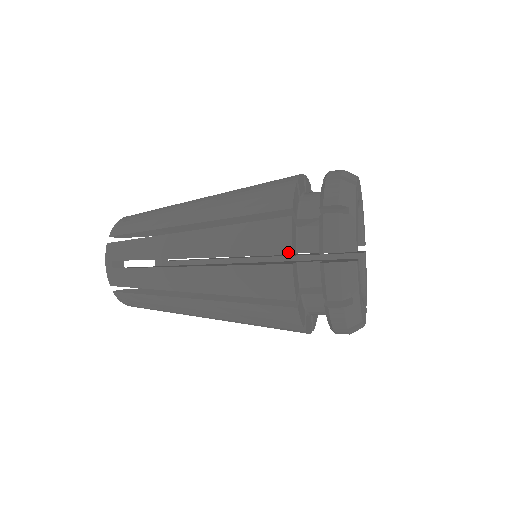
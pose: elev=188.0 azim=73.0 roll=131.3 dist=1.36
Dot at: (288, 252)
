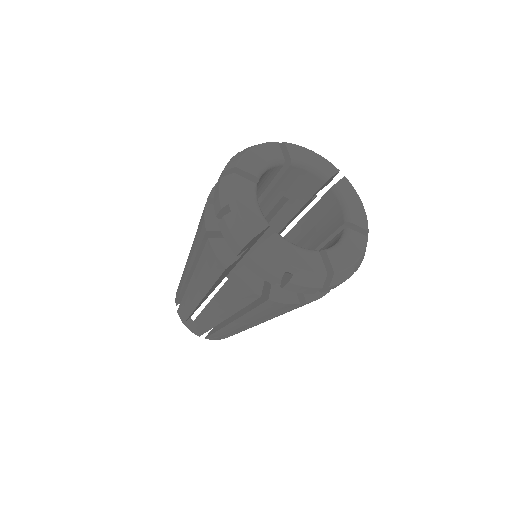
Dot at: (223, 269)
